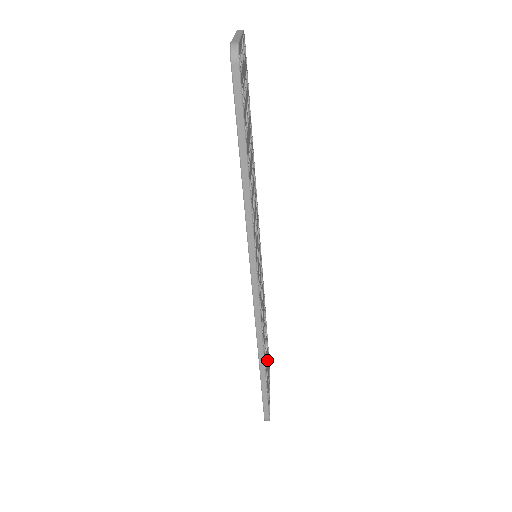
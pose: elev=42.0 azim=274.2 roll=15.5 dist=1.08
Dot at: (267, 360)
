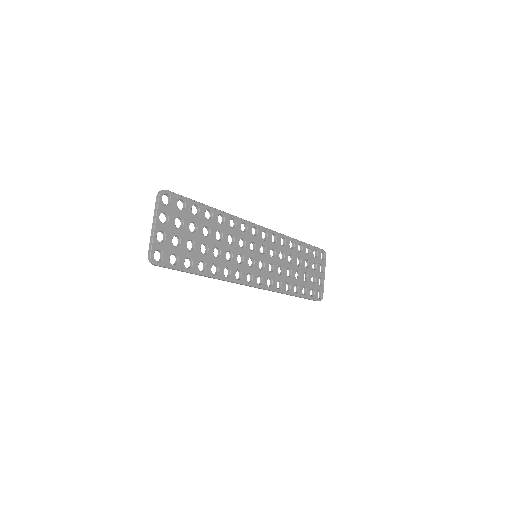
Dot at: (312, 268)
